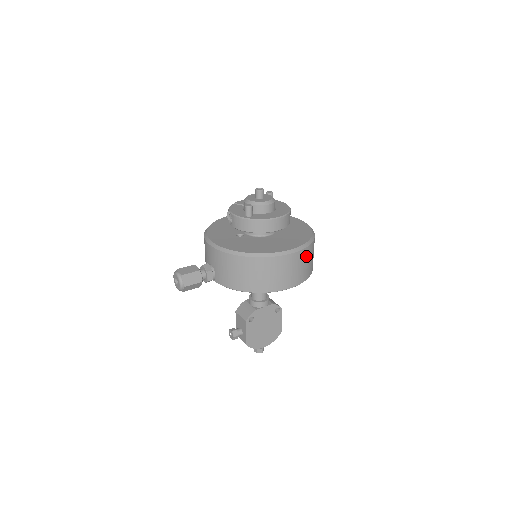
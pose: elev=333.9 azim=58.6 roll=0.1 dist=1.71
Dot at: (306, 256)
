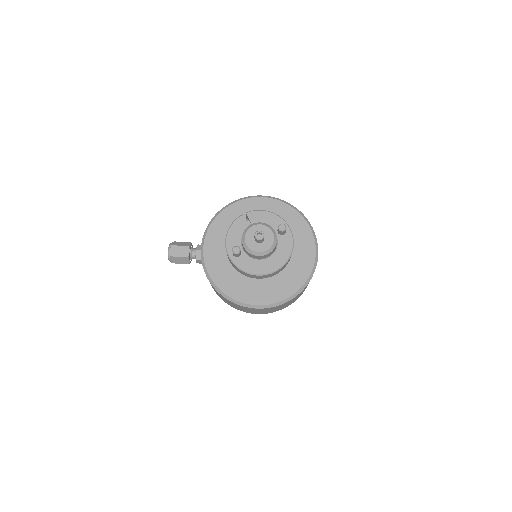
Dot at: (277, 307)
